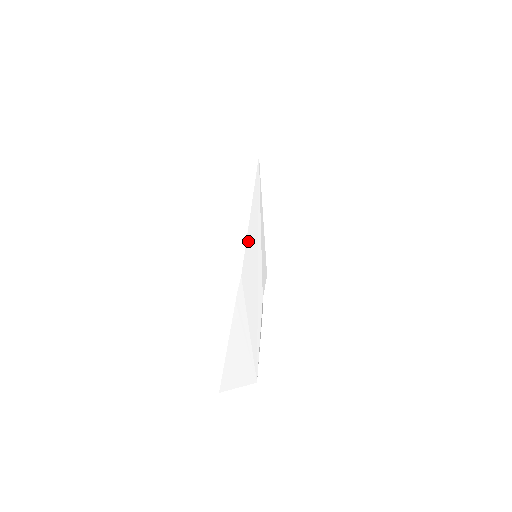
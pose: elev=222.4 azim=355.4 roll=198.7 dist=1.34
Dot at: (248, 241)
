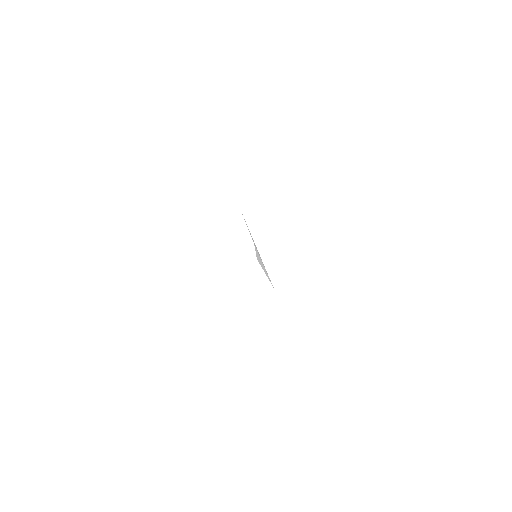
Dot at: occluded
